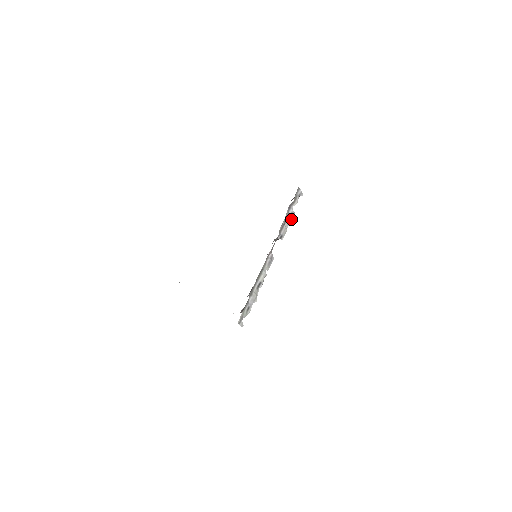
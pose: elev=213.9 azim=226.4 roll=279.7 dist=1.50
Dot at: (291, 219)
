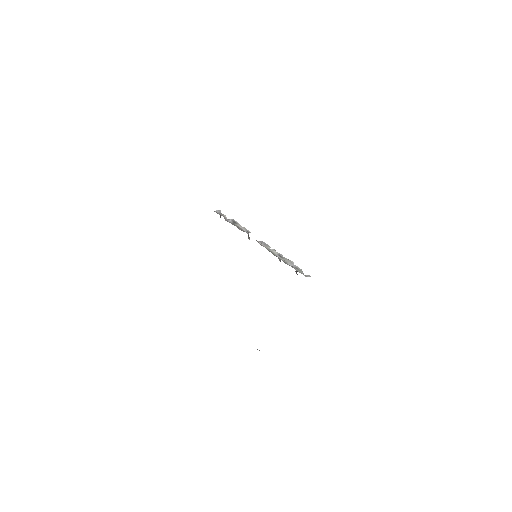
Dot at: (236, 222)
